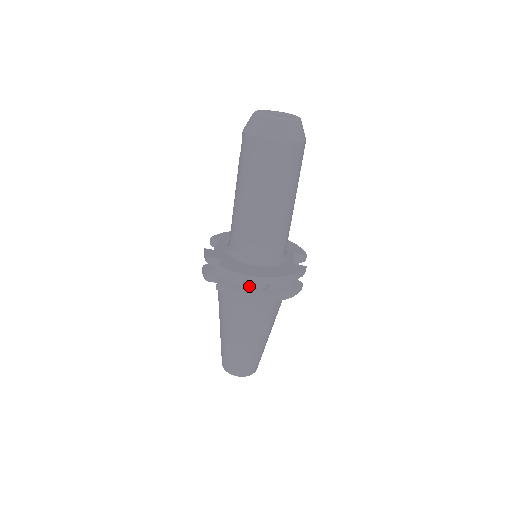
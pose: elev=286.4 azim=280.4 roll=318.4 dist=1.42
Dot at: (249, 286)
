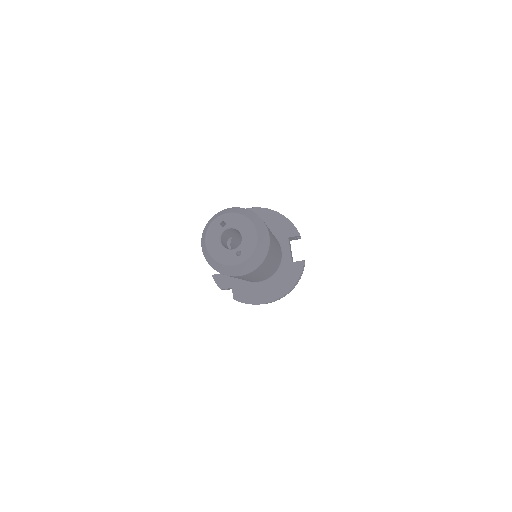
Dot at: occluded
